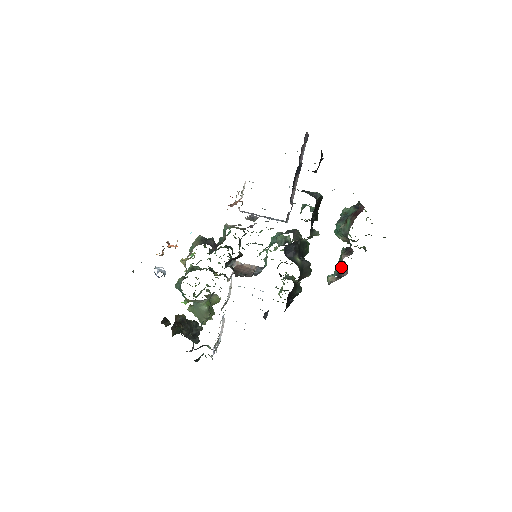
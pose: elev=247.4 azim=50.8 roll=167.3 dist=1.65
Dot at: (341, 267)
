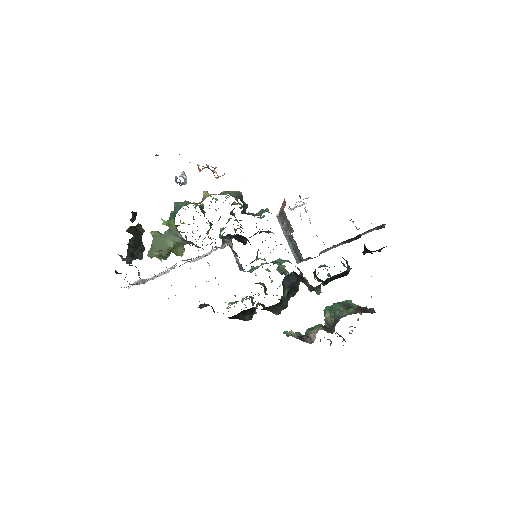
Dot at: (307, 335)
